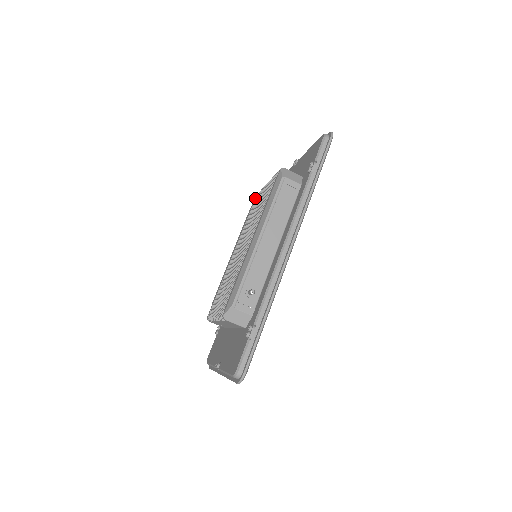
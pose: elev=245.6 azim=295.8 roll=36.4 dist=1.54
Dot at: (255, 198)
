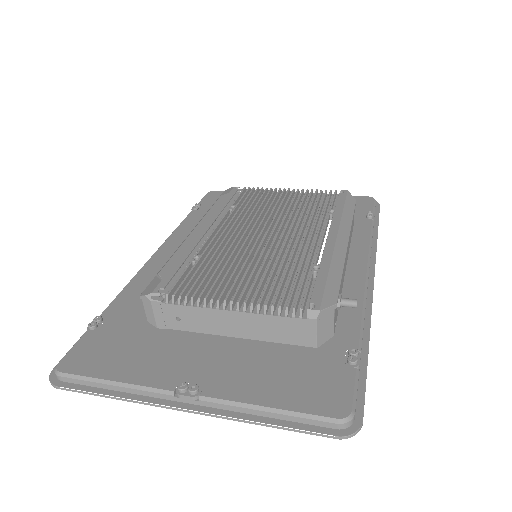
Dot at: (236, 188)
